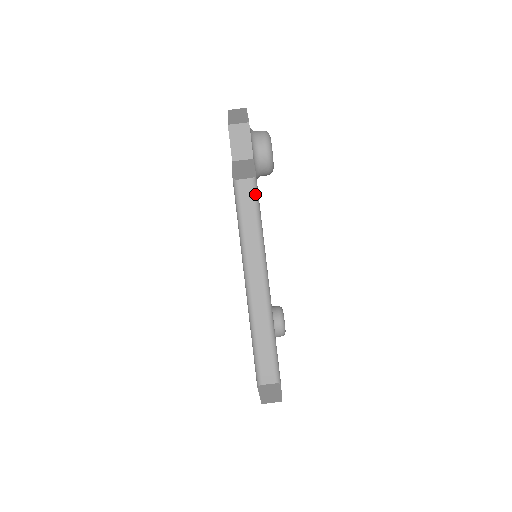
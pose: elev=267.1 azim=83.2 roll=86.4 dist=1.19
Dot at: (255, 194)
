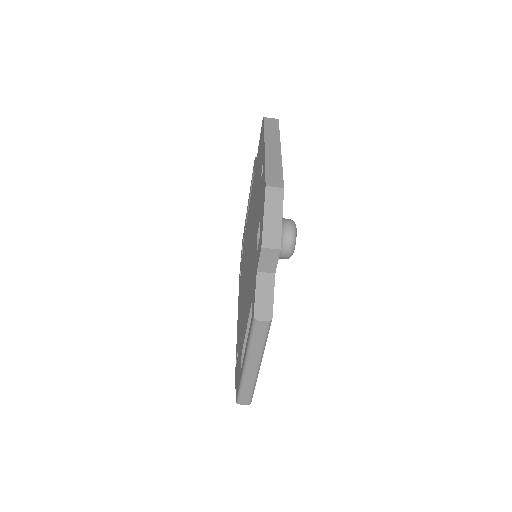
Dot at: (268, 329)
